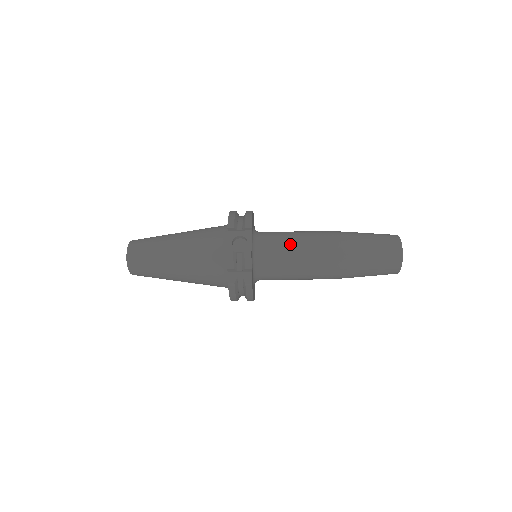
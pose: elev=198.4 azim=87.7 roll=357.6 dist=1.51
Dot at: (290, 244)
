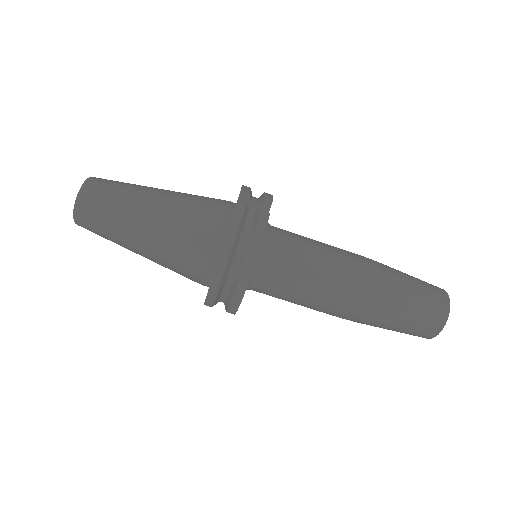
Dot at: occluded
